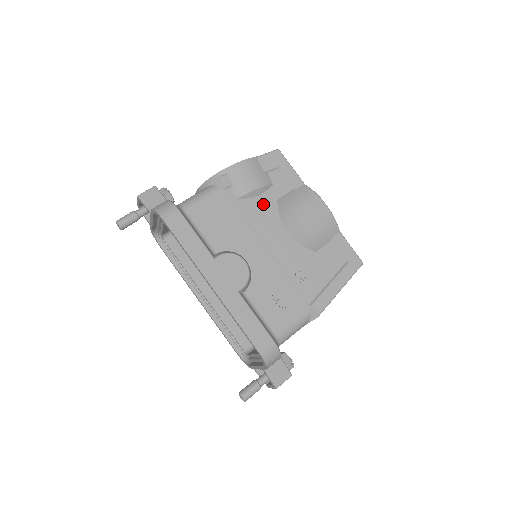
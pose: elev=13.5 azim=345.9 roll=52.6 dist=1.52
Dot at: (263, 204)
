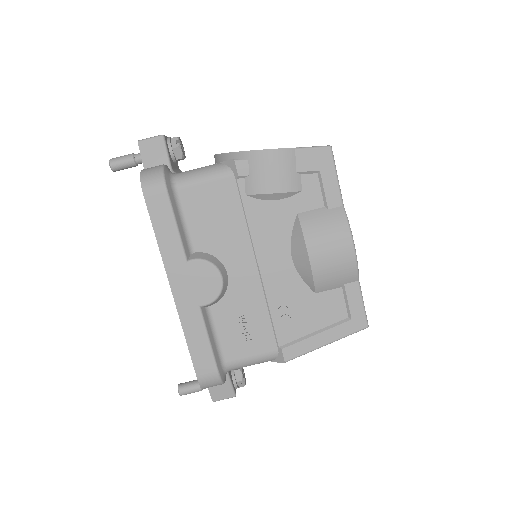
Dot at: (277, 213)
